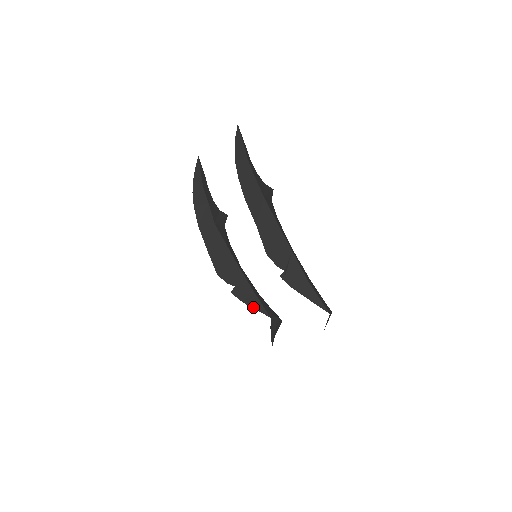
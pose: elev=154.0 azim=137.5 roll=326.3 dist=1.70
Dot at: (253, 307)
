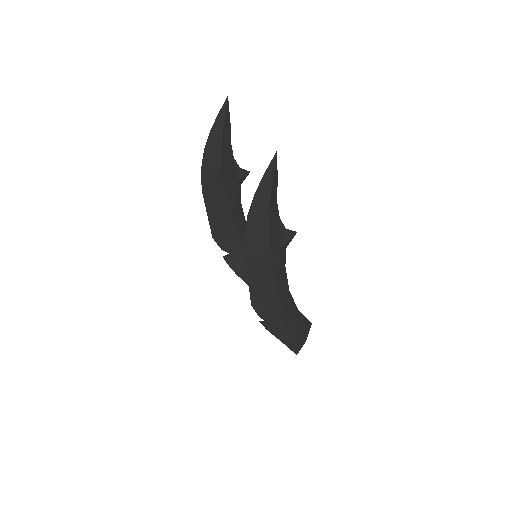
Dot at: (241, 277)
